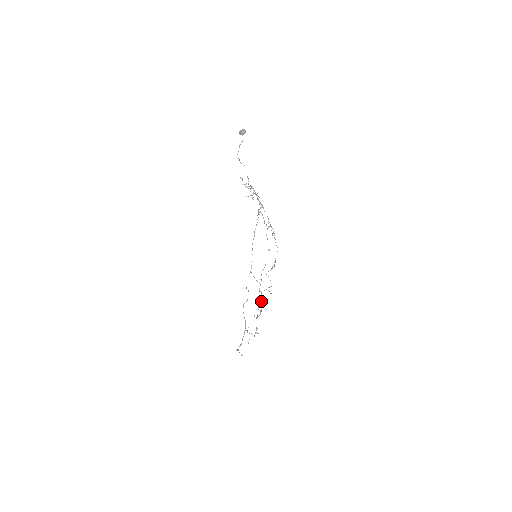
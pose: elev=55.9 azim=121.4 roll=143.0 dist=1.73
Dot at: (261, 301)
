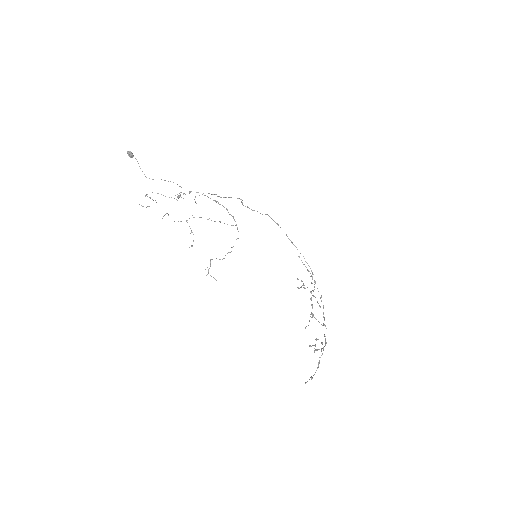
Dot at: occluded
